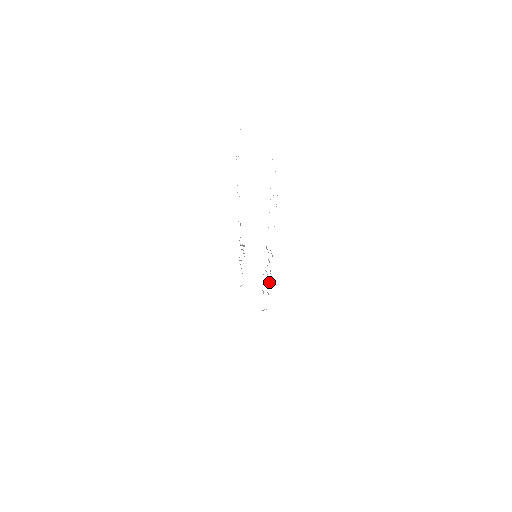
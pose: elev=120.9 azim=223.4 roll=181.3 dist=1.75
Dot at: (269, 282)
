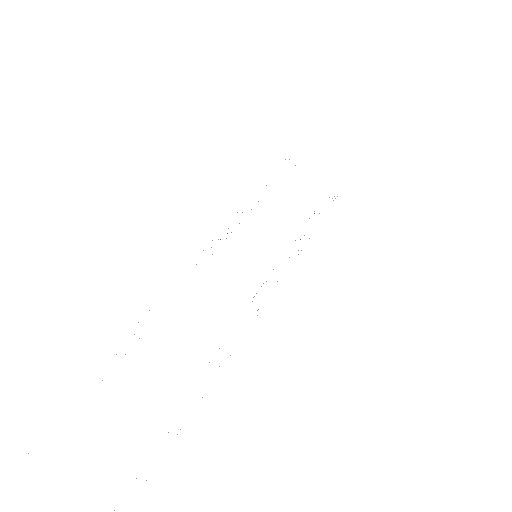
Dot at: occluded
